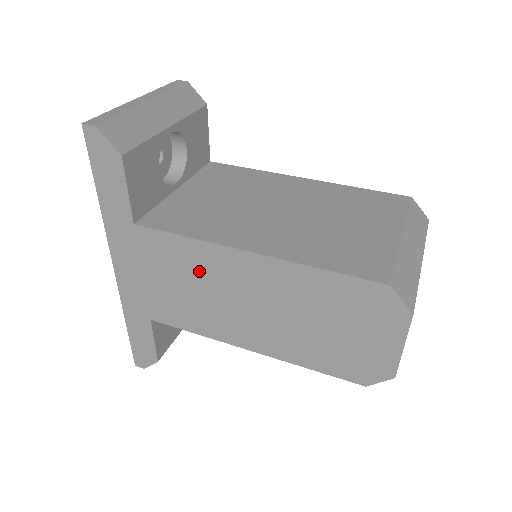
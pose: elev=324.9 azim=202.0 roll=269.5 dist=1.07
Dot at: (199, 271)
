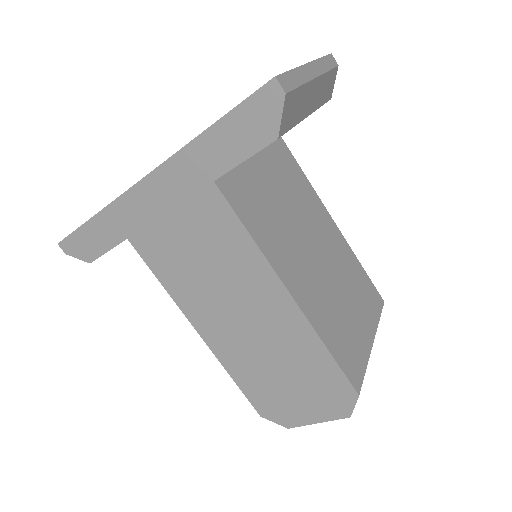
Dot at: (229, 262)
